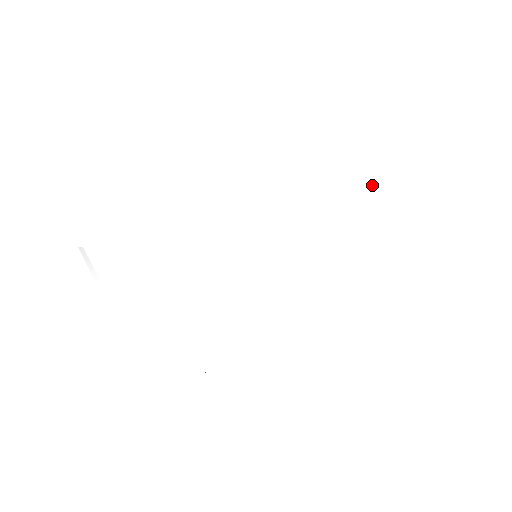
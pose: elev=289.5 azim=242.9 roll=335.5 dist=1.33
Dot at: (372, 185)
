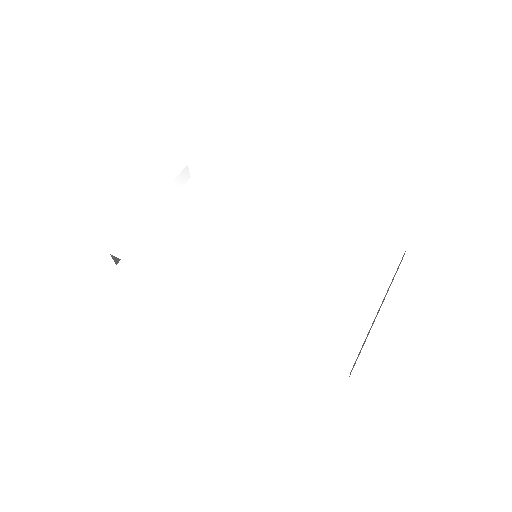
Dot at: (378, 288)
